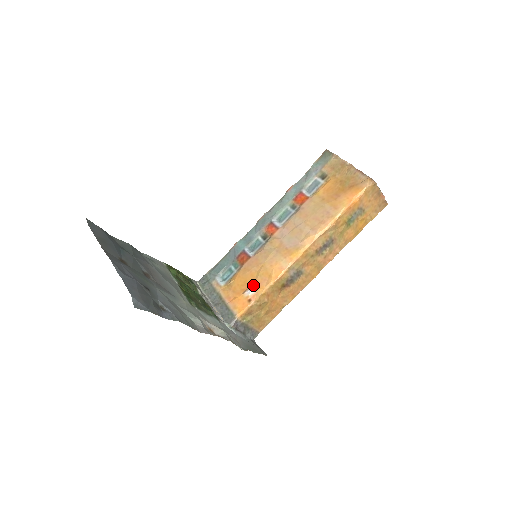
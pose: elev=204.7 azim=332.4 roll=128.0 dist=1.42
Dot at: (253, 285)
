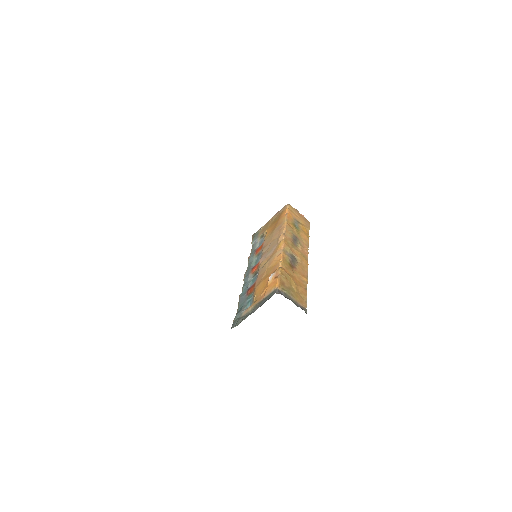
Dot at: (270, 275)
